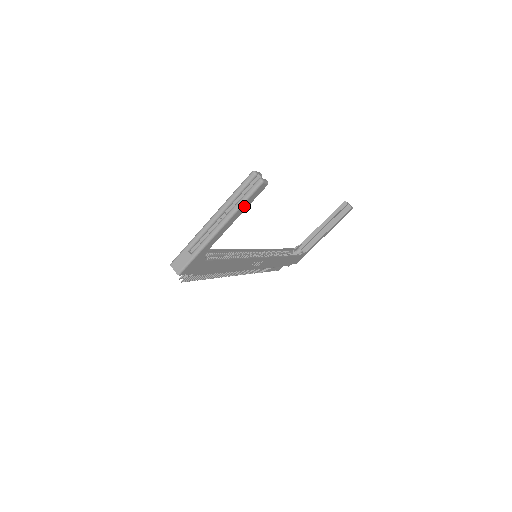
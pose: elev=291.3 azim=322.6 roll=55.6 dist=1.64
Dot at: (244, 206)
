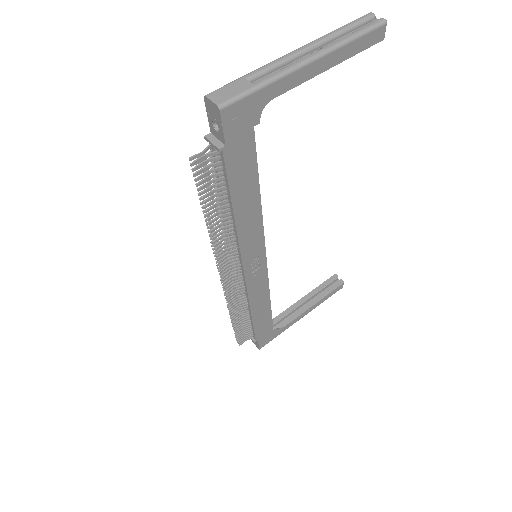
Dot at: (351, 47)
